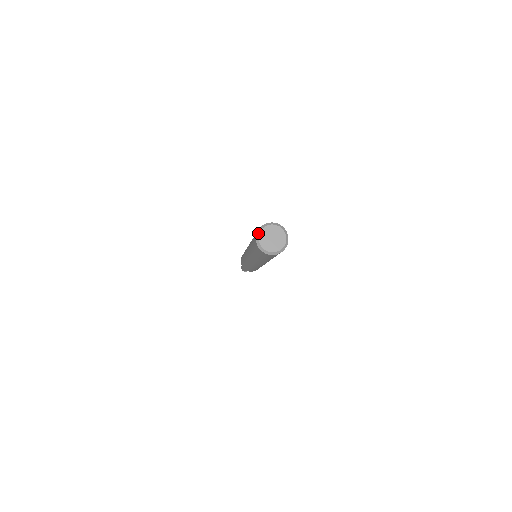
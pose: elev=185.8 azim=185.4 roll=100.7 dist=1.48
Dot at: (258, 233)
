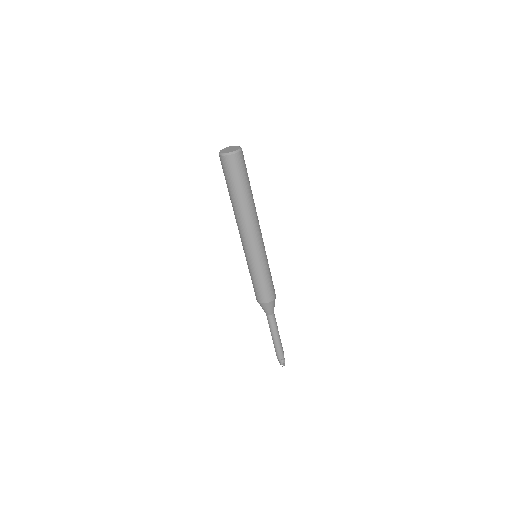
Dot at: (220, 151)
